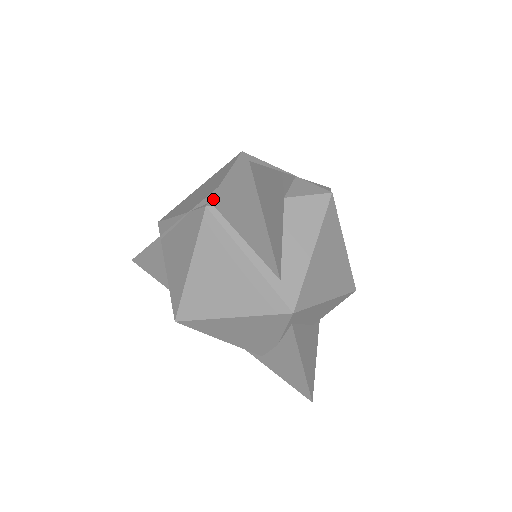
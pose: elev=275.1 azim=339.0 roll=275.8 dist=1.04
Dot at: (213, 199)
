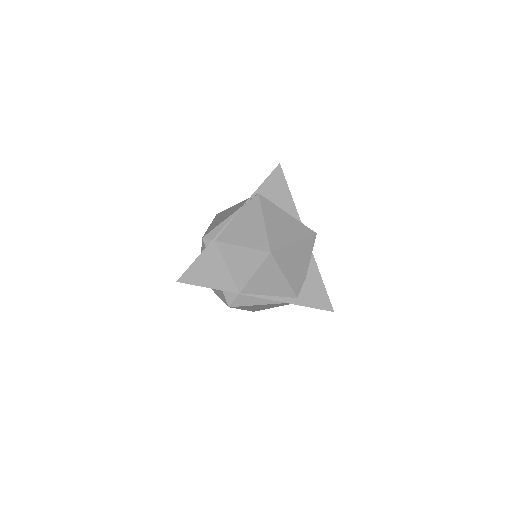
Dot at: (260, 190)
